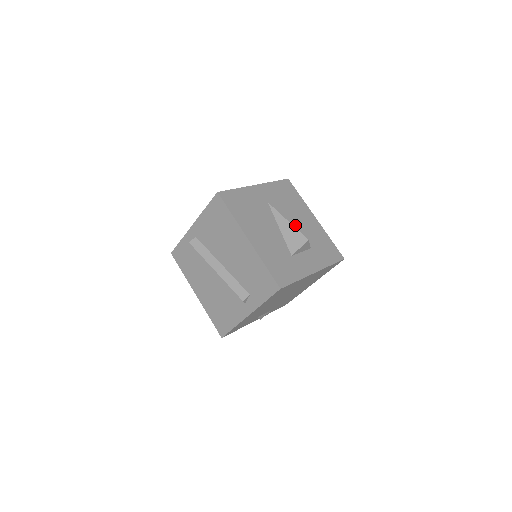
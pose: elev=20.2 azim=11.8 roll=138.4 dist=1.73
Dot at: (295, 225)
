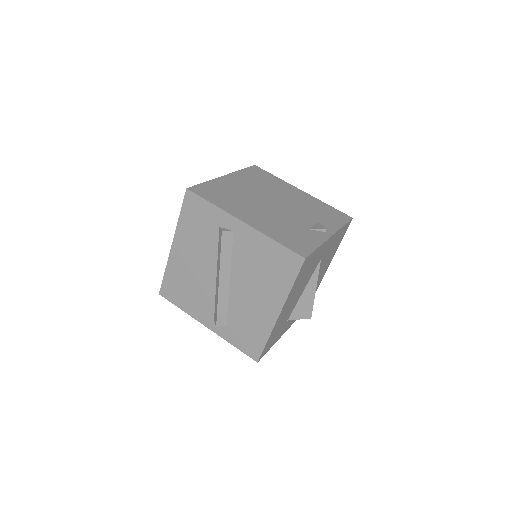
Dot at: occluded
